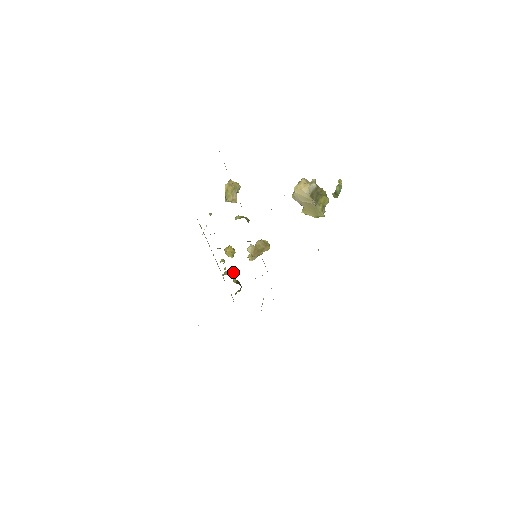
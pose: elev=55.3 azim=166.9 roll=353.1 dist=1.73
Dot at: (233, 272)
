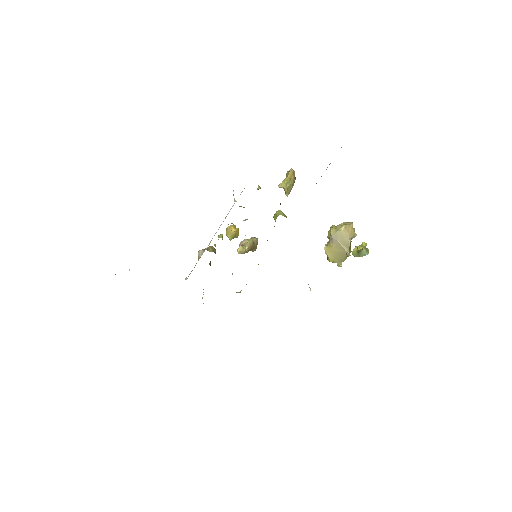
Dot at: occluded
